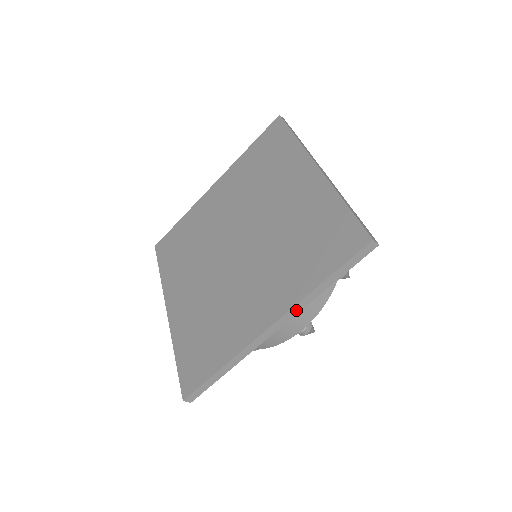
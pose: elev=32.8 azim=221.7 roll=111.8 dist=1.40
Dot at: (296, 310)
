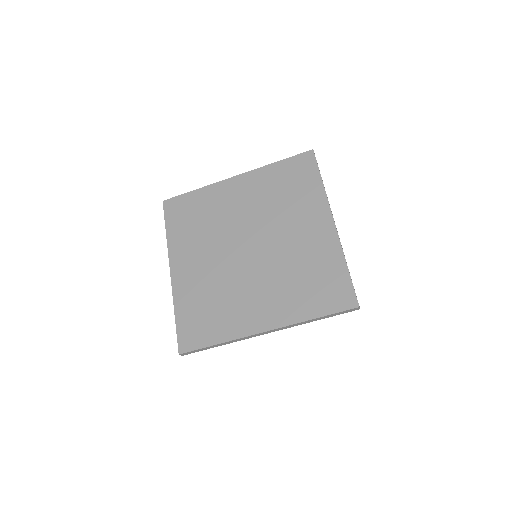
Dot at: (288, 327)
